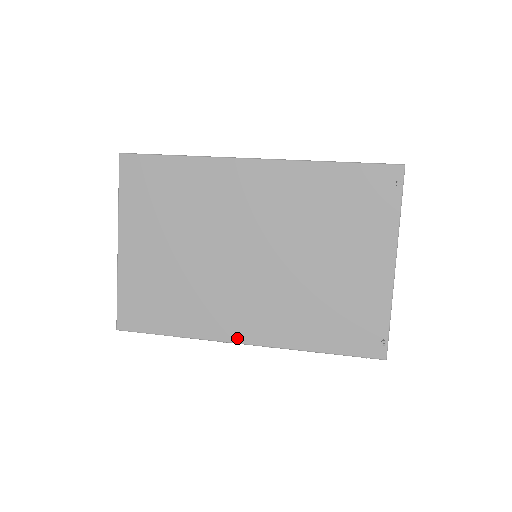
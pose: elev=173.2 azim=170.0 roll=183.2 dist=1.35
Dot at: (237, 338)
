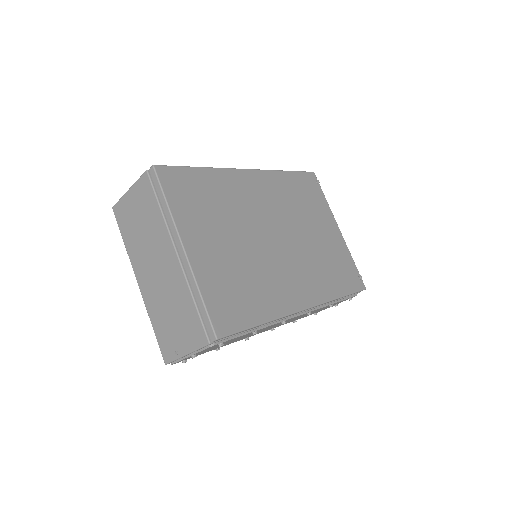
Dot at: (301, 306)
